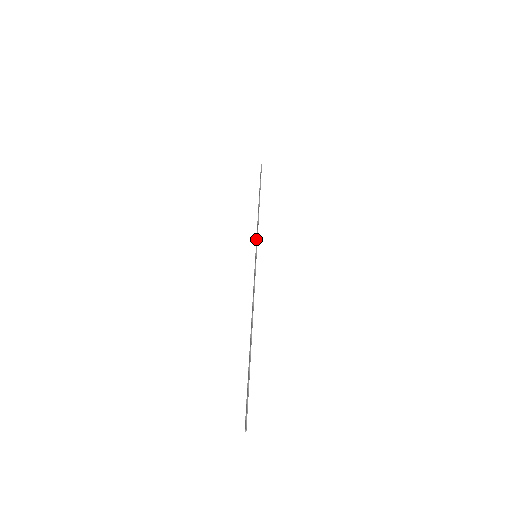
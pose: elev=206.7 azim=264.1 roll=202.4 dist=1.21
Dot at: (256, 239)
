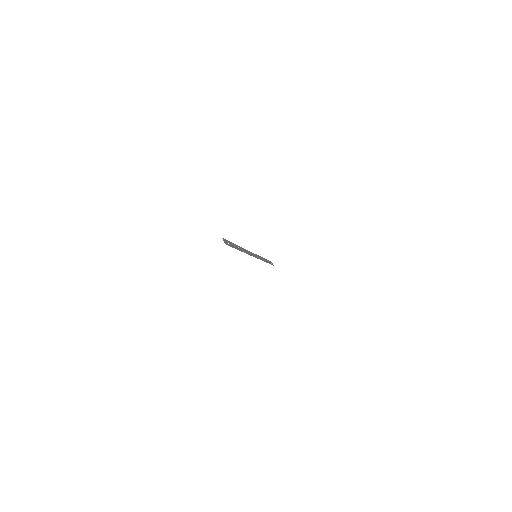
Dot at: (257, 255)
